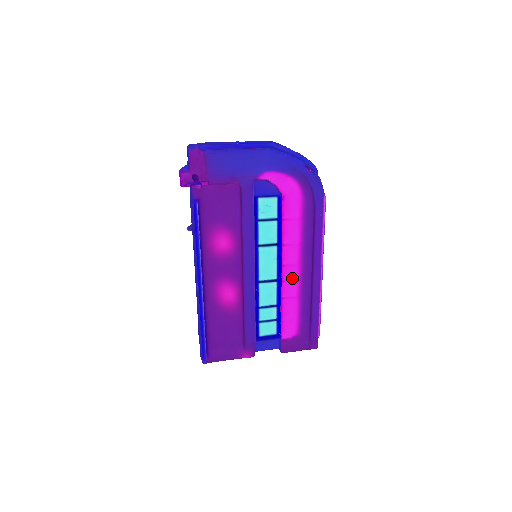
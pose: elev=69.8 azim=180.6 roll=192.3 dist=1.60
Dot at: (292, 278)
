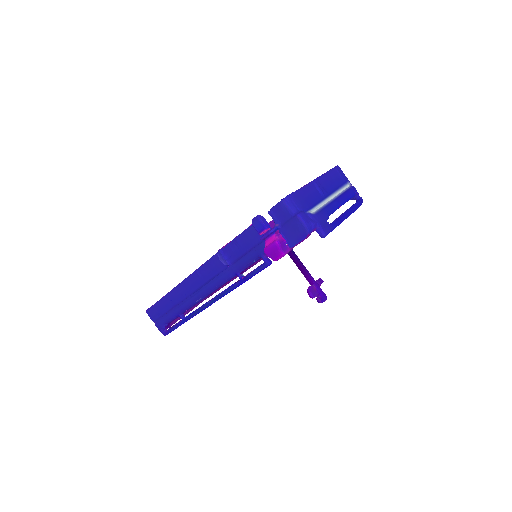
Dot at: occluded
